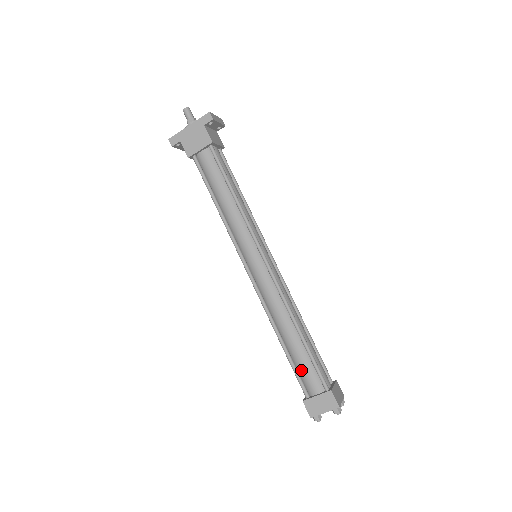
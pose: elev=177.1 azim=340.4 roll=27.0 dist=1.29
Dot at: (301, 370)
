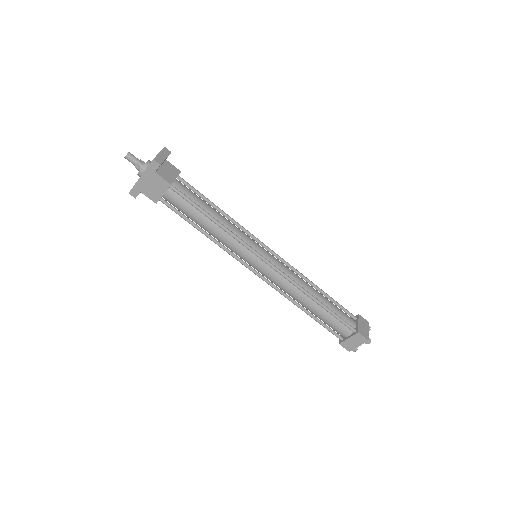
Dot at: (329, 325)
